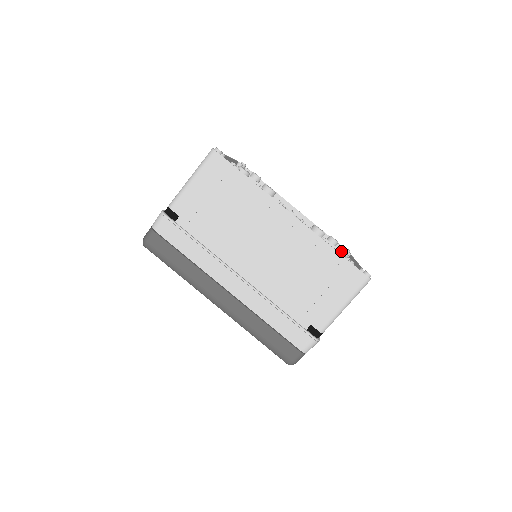
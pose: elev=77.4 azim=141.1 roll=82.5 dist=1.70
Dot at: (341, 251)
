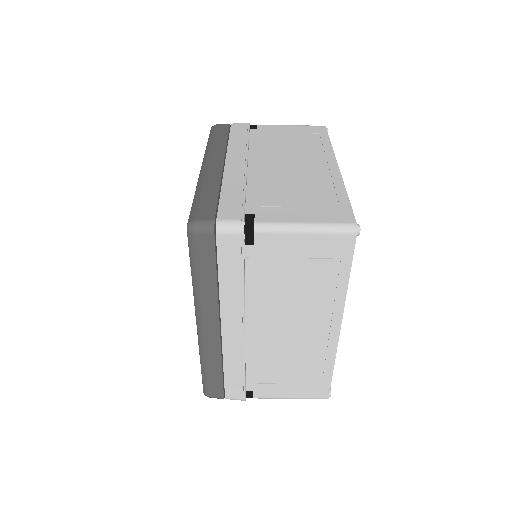
Dot at: occluded
